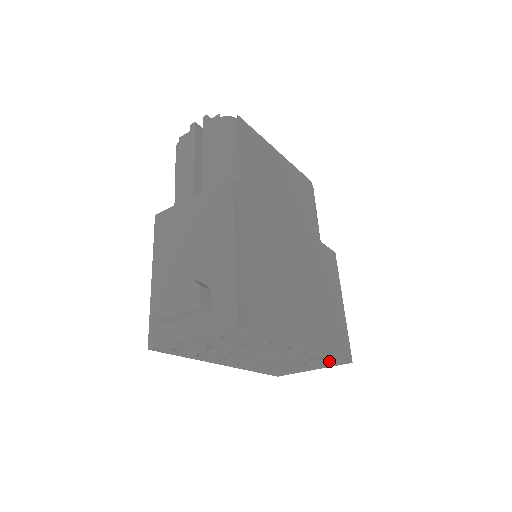
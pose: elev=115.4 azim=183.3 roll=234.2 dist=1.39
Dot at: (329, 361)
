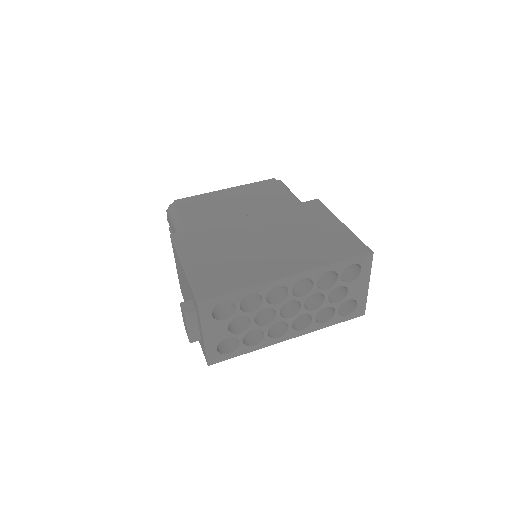
Dot at: (359, 268)
